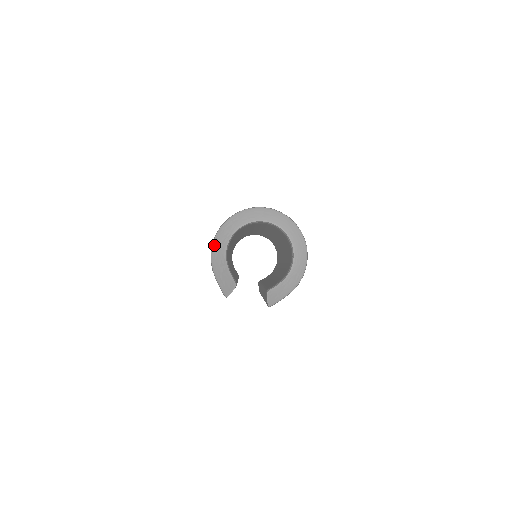
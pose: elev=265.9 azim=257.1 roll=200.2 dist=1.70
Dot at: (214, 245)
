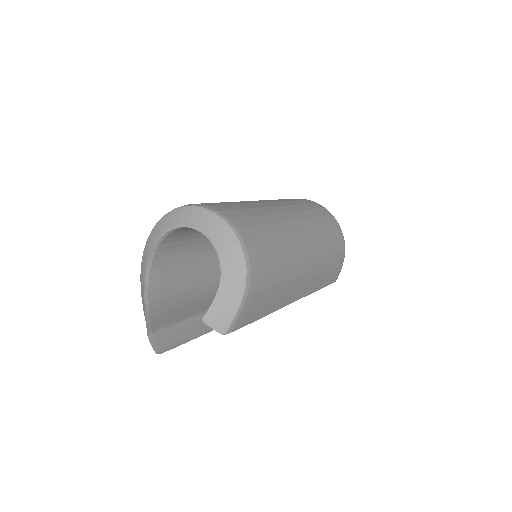
Dot at: (141, 293)
